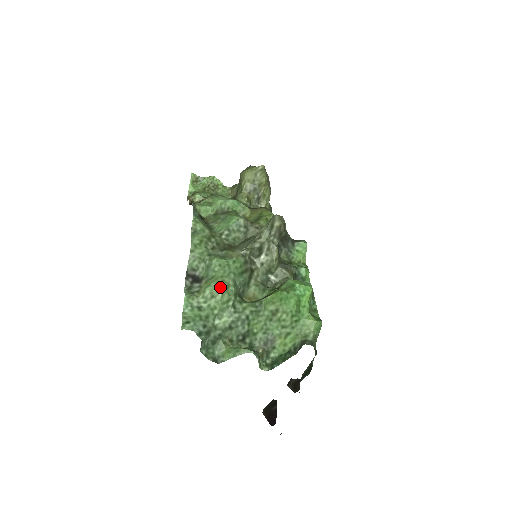
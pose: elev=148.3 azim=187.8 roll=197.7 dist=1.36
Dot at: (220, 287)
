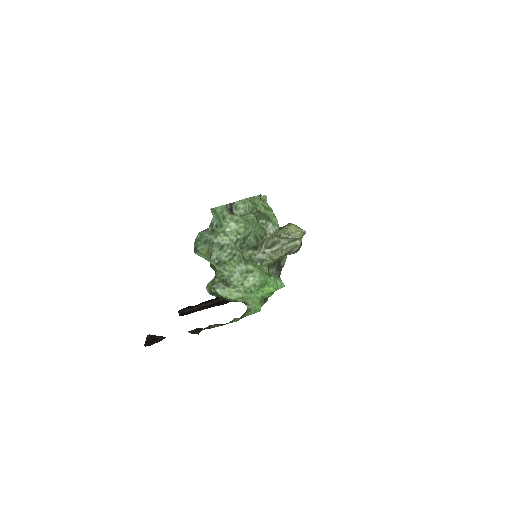
Dot at: (245, 223)
